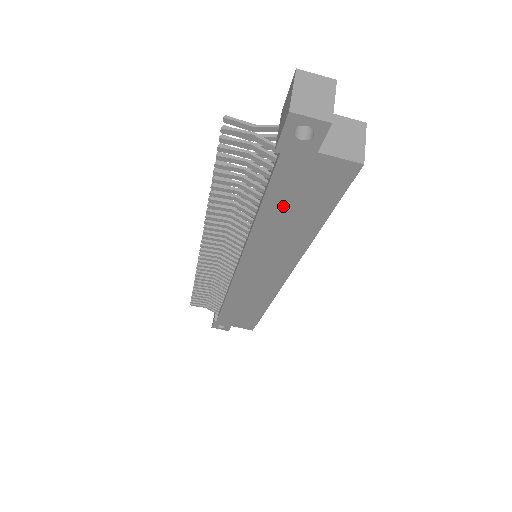
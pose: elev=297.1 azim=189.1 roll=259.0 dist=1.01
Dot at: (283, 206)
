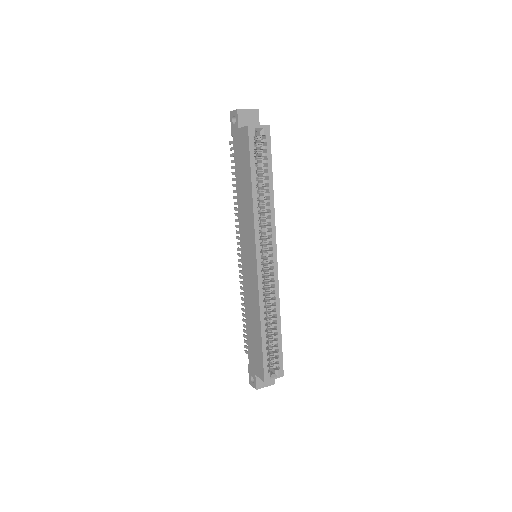
Dot at: (240, 175)
